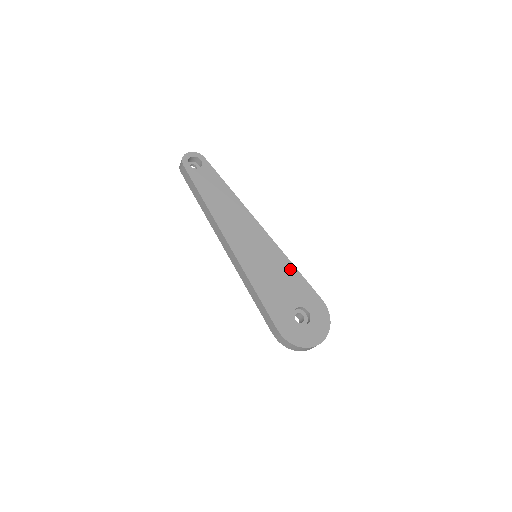
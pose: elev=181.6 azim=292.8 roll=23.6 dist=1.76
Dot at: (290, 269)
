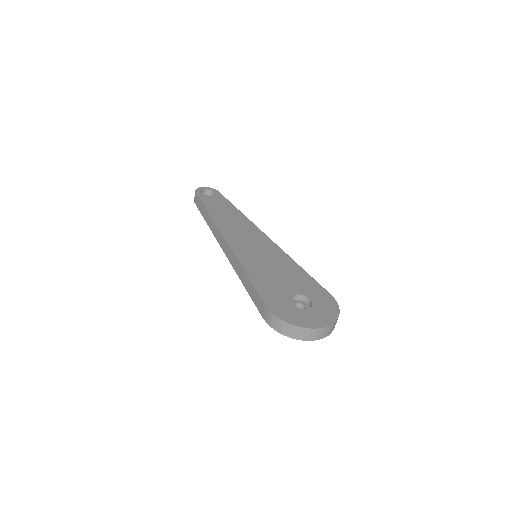
Dot at: (293, 266)
